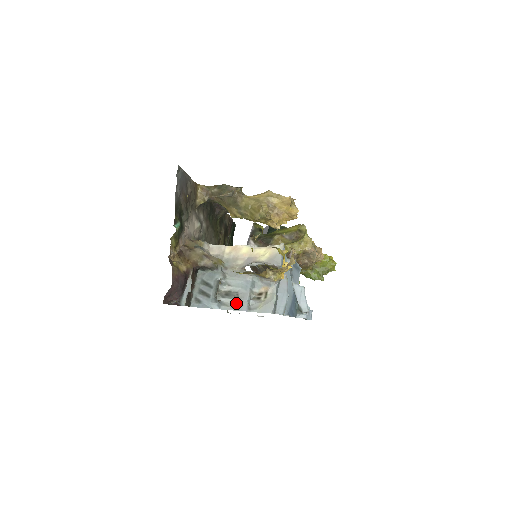
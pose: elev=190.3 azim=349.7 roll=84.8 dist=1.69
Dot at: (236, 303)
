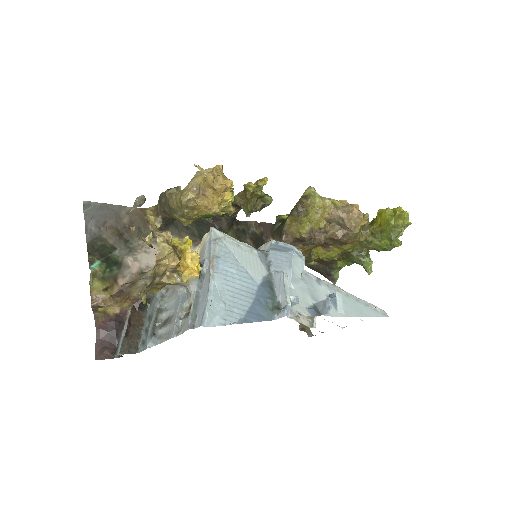
Dot at: (168, 331)
